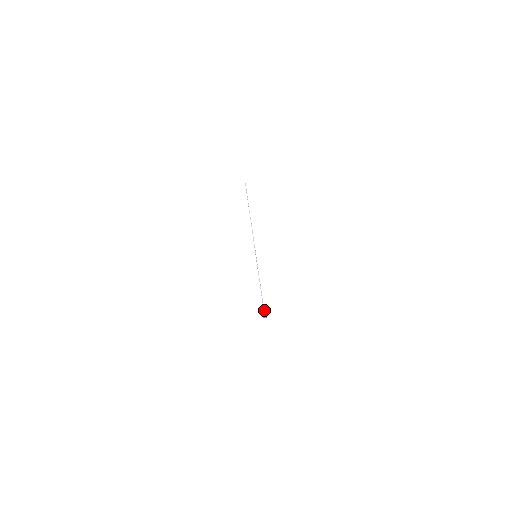
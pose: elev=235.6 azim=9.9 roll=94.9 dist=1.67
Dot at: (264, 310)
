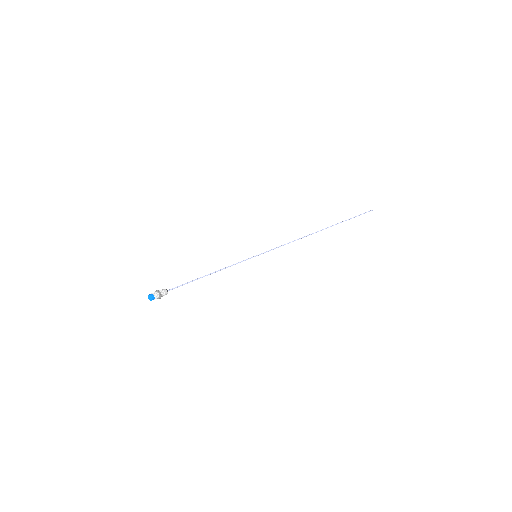
Dot at: occluded
